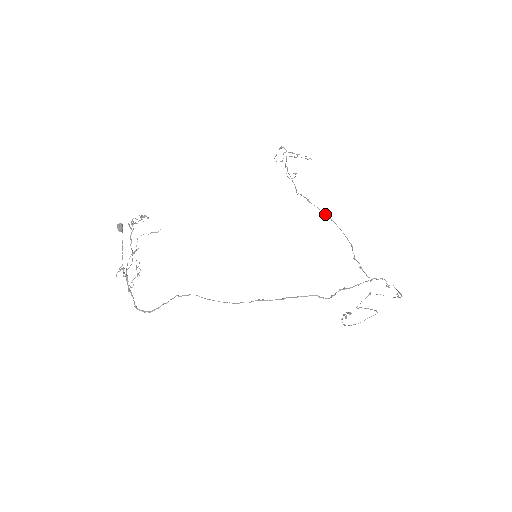
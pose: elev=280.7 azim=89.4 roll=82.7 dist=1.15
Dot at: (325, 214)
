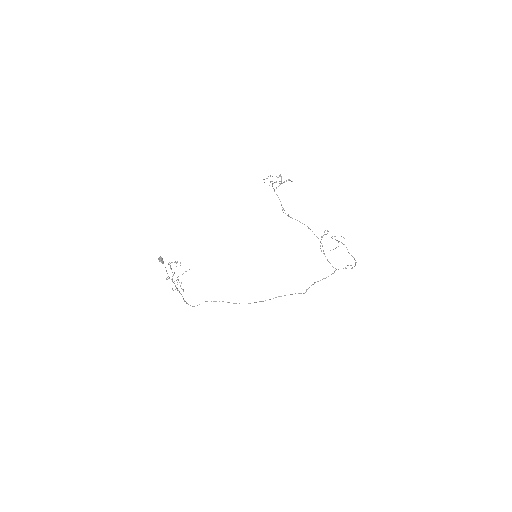
Dot at: occluded
